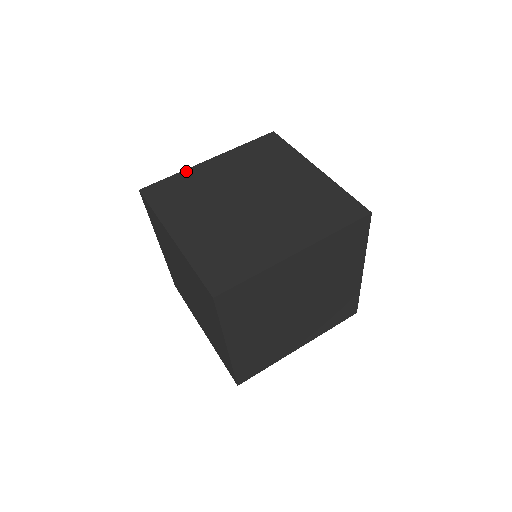
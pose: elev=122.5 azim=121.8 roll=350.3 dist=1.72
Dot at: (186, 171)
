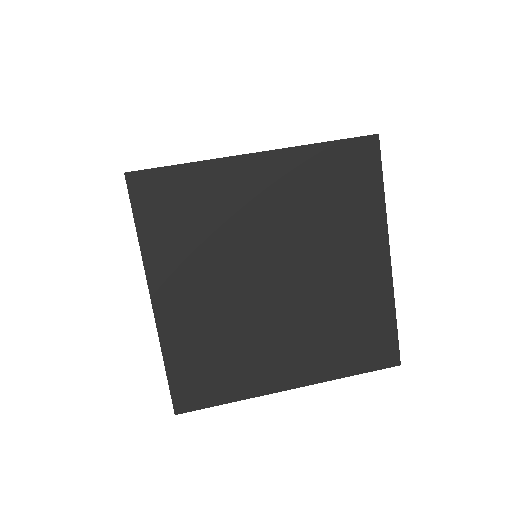
Dot at: occluded
